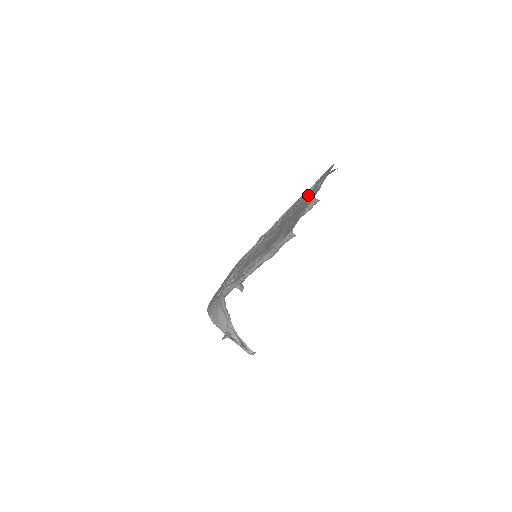
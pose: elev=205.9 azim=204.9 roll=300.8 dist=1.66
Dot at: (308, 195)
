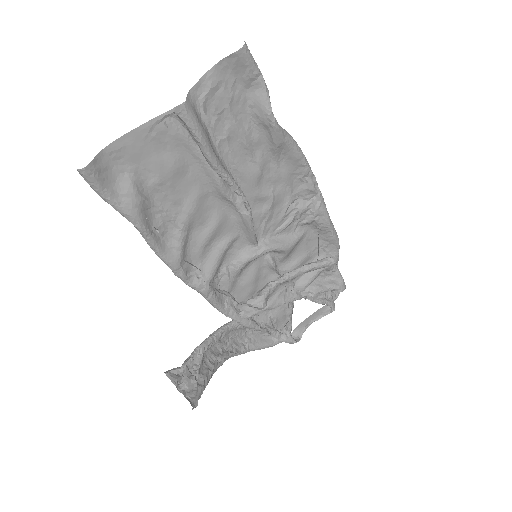
Dot at: (228, 123)
